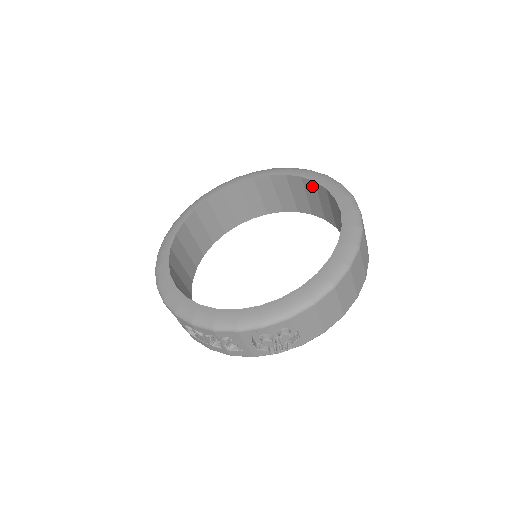
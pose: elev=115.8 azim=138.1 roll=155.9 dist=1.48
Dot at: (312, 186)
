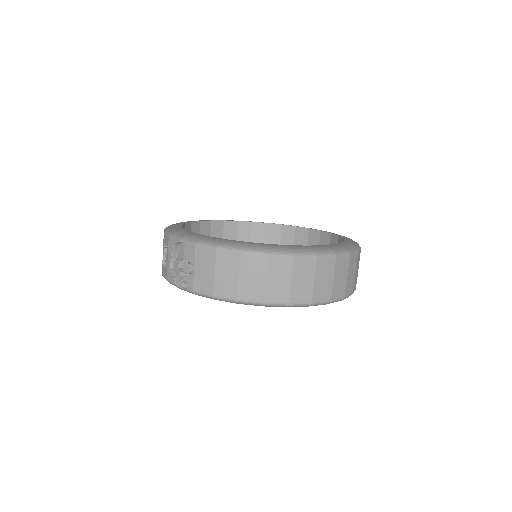
Dot at: occluded
